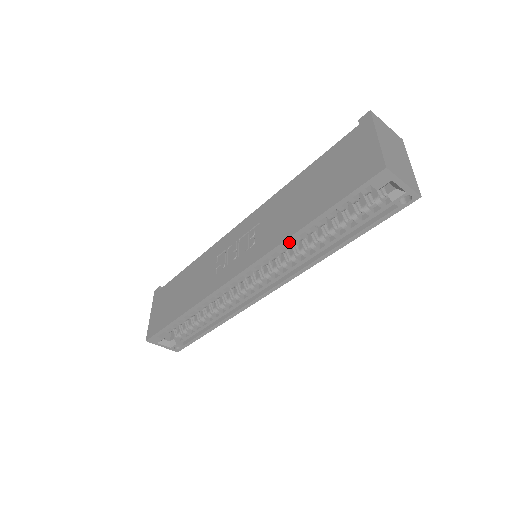
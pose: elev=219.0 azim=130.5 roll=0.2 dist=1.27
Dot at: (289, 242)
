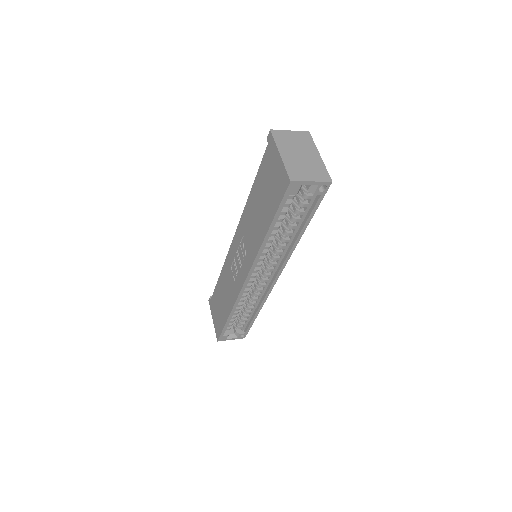
Dot at: (263, 248)
